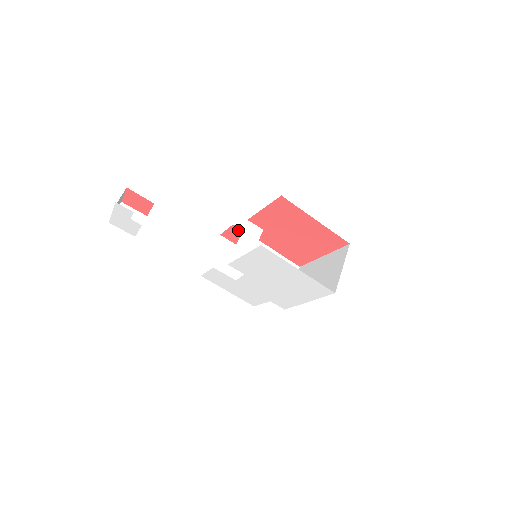
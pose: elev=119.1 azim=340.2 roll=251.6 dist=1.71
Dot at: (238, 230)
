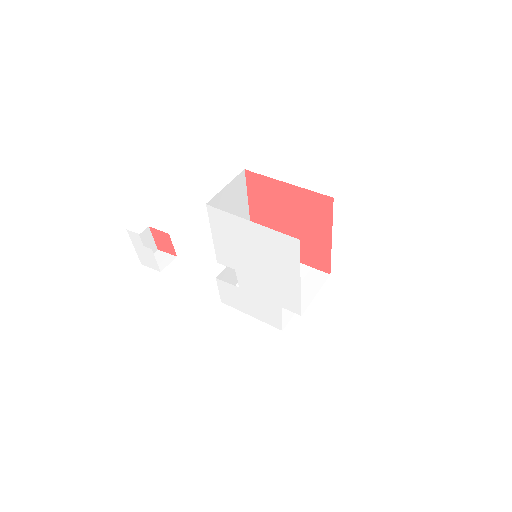
Dot at: occluded
